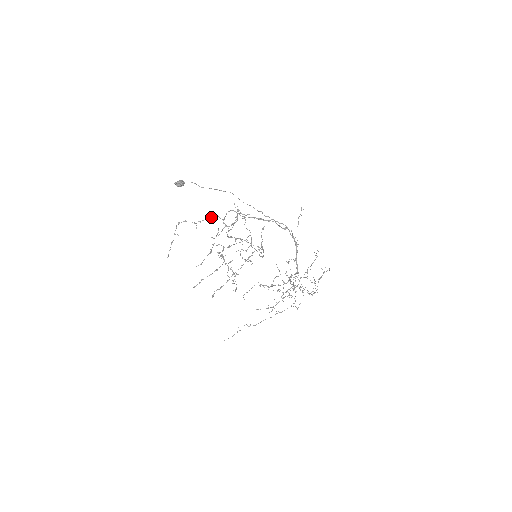
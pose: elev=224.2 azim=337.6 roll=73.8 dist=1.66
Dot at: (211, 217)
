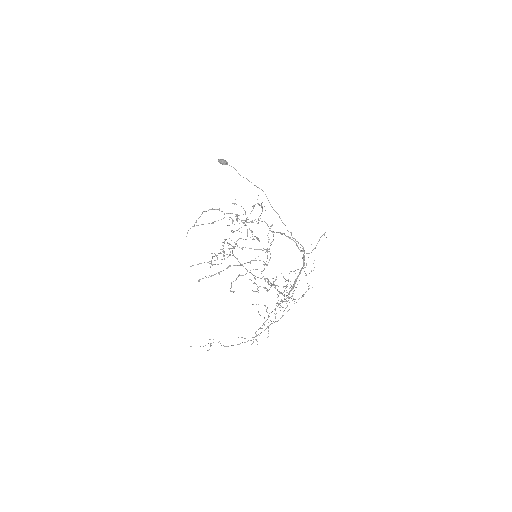
Dot at: occluded
